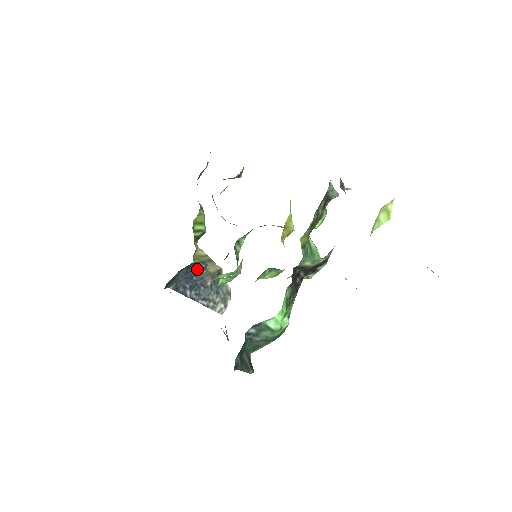
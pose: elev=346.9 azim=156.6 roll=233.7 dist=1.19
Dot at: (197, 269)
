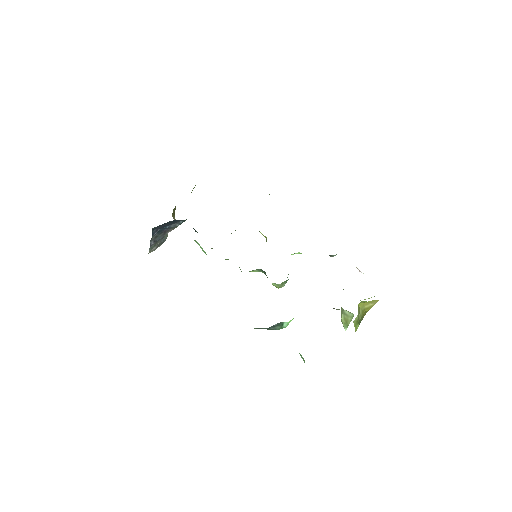
Dot at: (176, 222)
